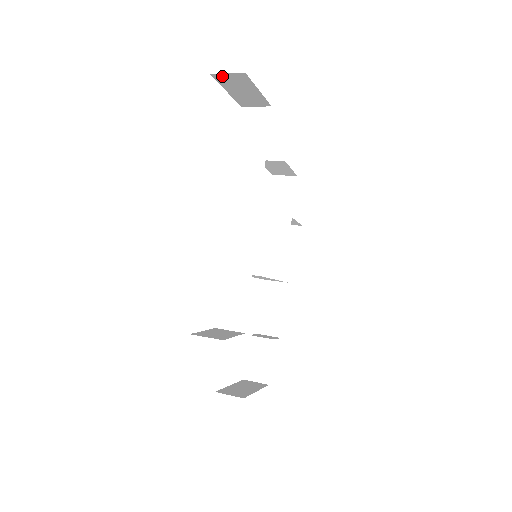
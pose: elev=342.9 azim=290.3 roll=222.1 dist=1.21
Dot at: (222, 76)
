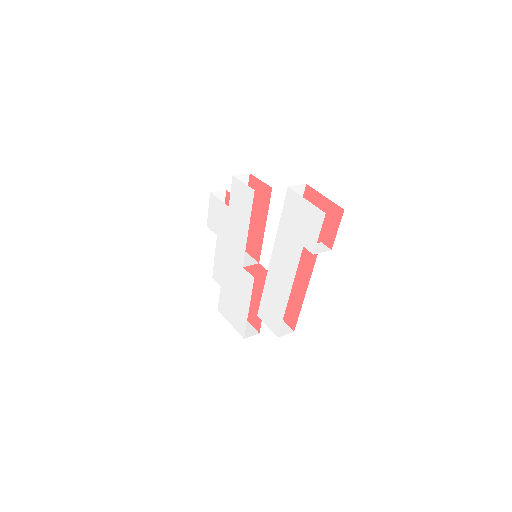
Dot at: occluded
